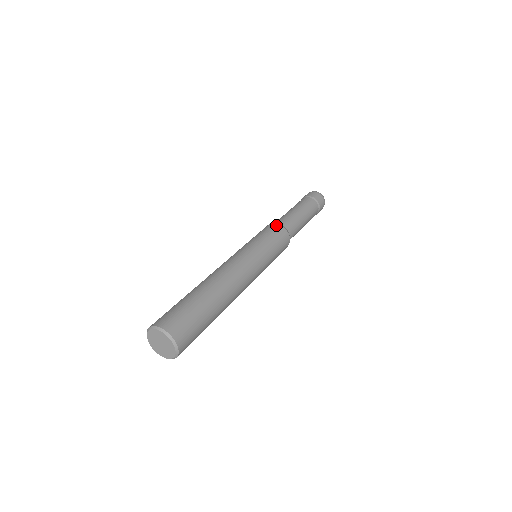
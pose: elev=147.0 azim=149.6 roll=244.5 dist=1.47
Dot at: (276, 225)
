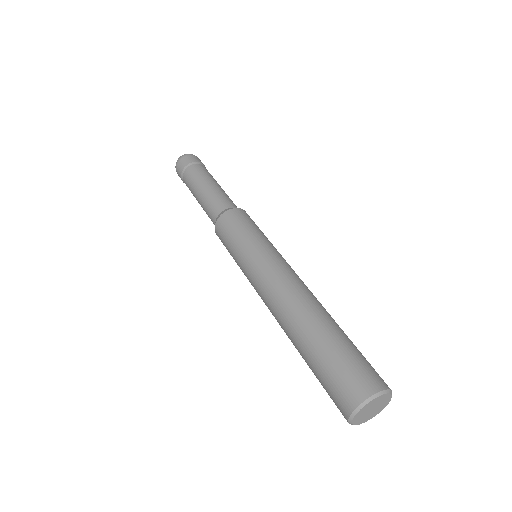
Dot at: (235, 211)
